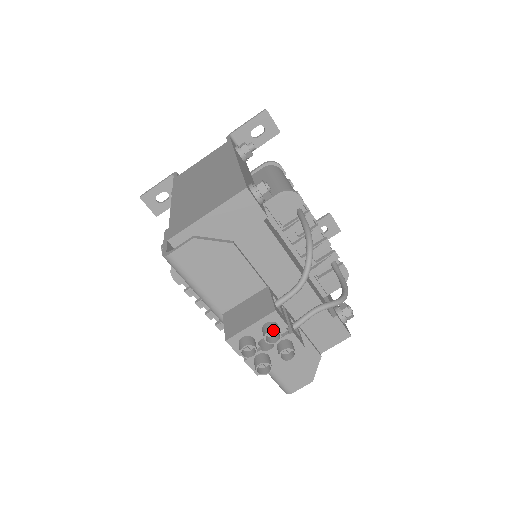
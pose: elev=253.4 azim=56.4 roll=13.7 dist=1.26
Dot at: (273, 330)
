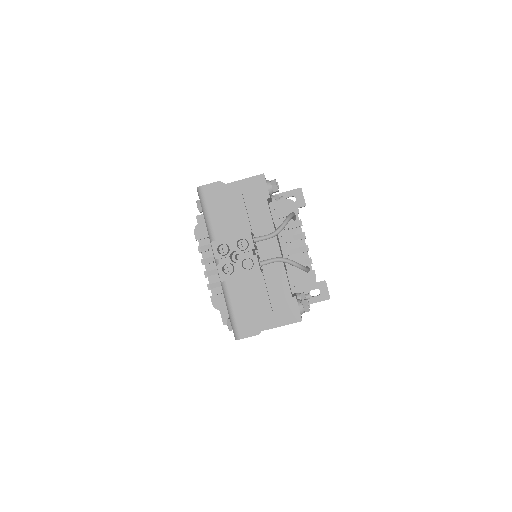
Dot at: occluded
